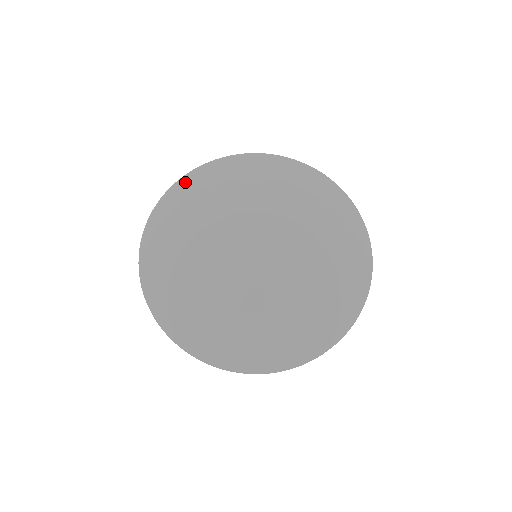
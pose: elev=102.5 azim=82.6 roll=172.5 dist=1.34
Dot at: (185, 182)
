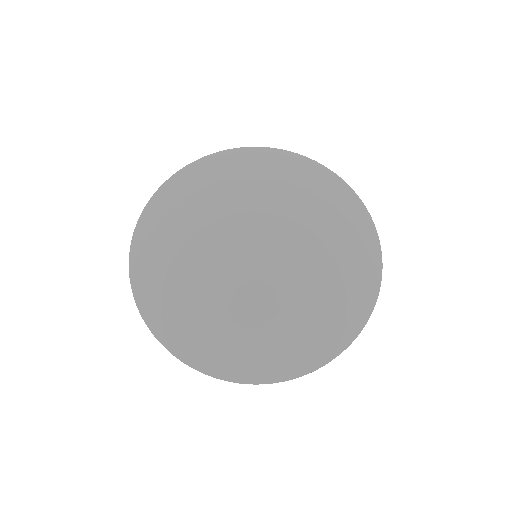
Dot at: (195, 167)
